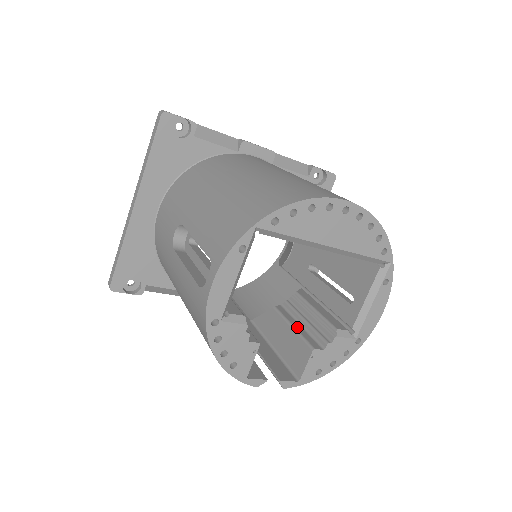
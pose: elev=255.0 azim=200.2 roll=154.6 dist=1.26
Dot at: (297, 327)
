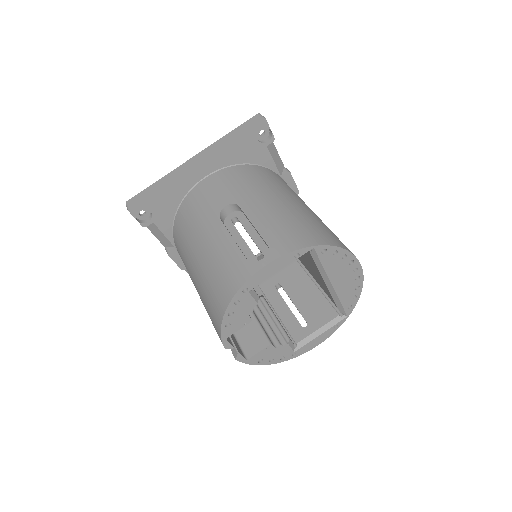
Dot at: occluded
